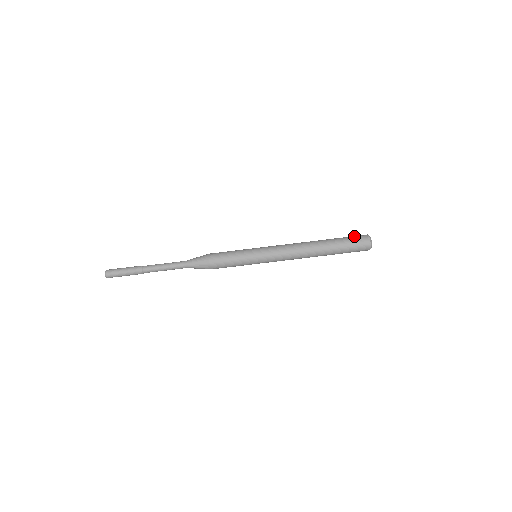
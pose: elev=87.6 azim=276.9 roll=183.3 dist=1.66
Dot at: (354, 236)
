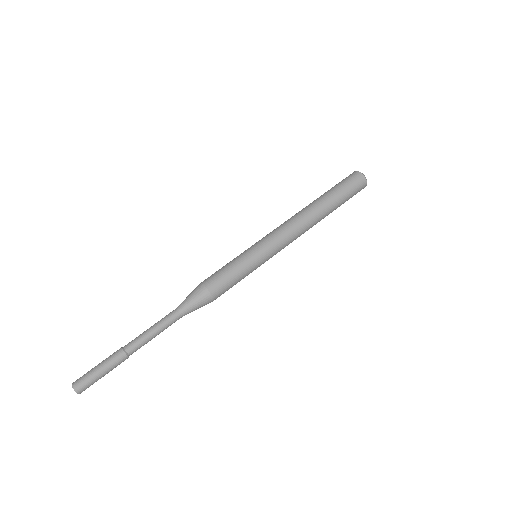
Dot at: (342, 180)
